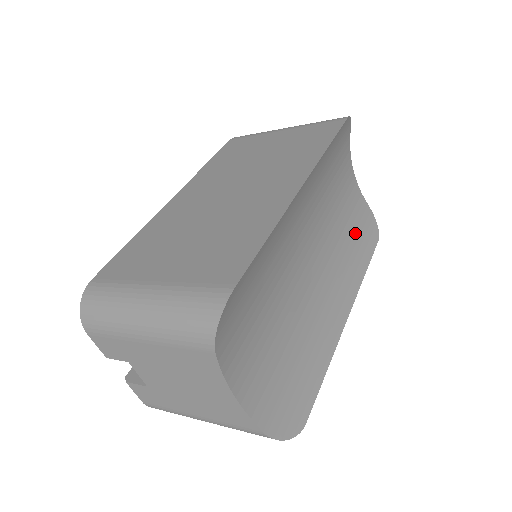
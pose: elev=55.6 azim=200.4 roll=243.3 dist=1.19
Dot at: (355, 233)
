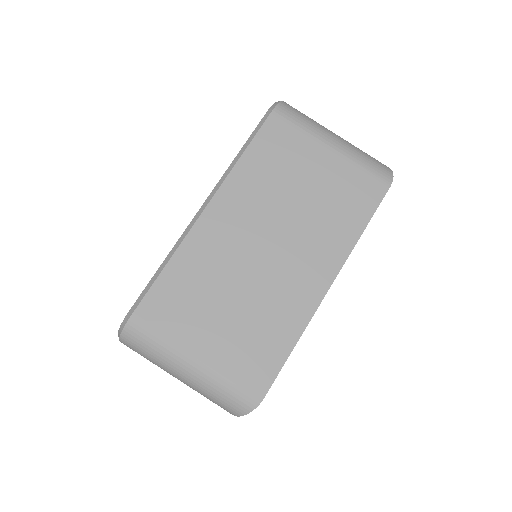
Dot at: occluded
